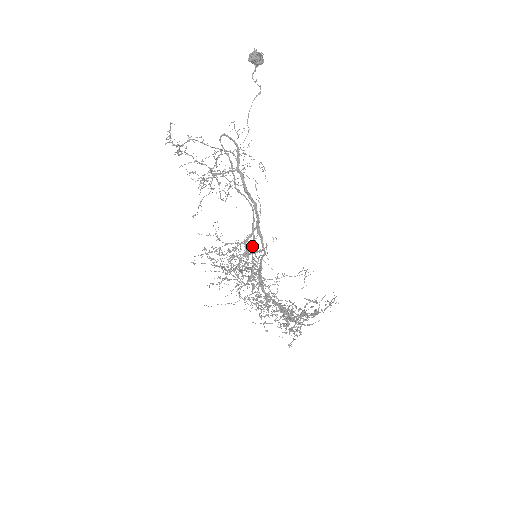
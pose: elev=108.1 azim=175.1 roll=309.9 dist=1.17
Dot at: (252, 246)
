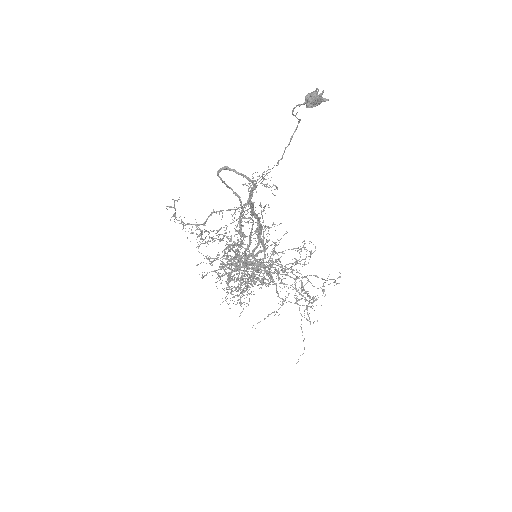
Dot at: (247, 247)
